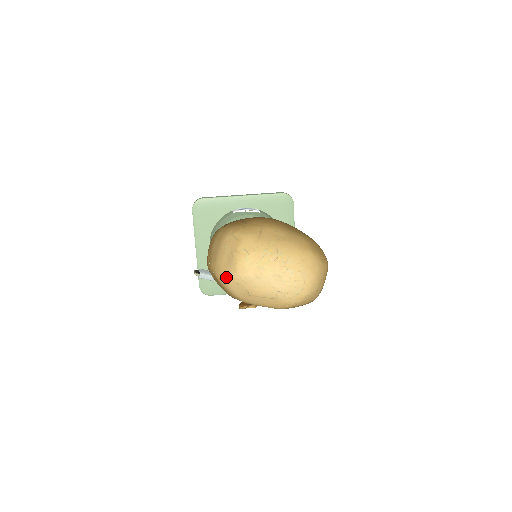
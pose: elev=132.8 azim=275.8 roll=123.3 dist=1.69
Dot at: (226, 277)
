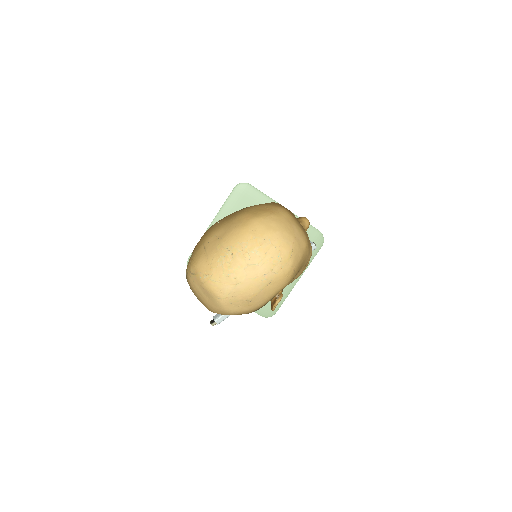
Dot at: (220, 308)
